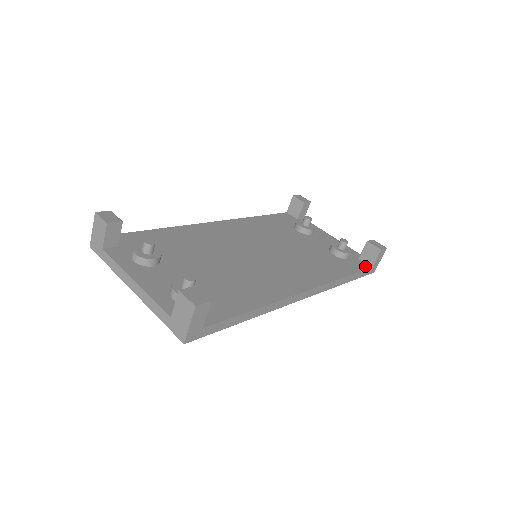
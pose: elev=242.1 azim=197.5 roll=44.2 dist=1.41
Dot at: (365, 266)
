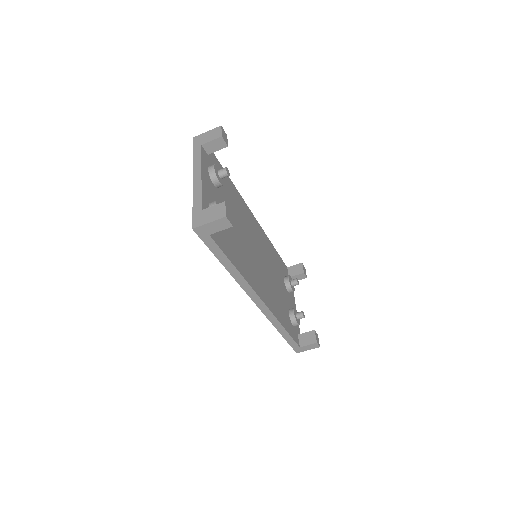
Dot at: (298, 341)
